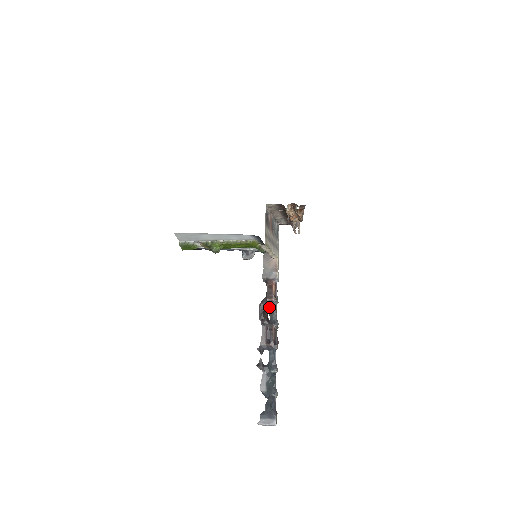
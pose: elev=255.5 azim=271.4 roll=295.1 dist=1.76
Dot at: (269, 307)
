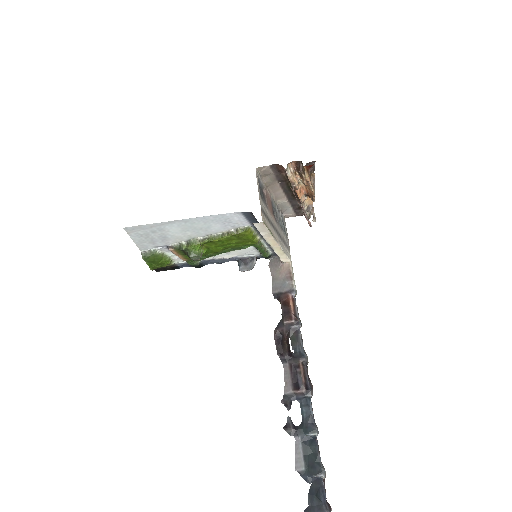
Dot at: (289, 333)
